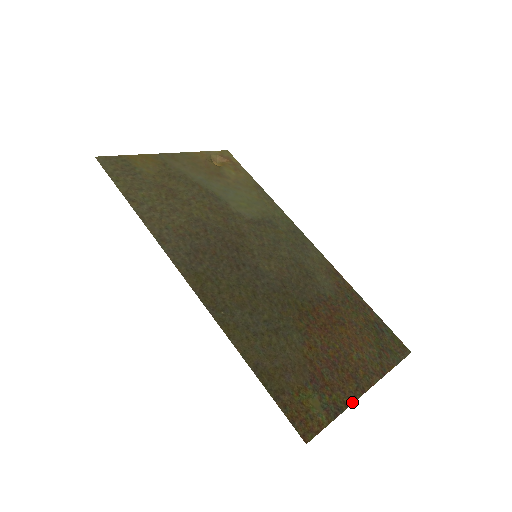
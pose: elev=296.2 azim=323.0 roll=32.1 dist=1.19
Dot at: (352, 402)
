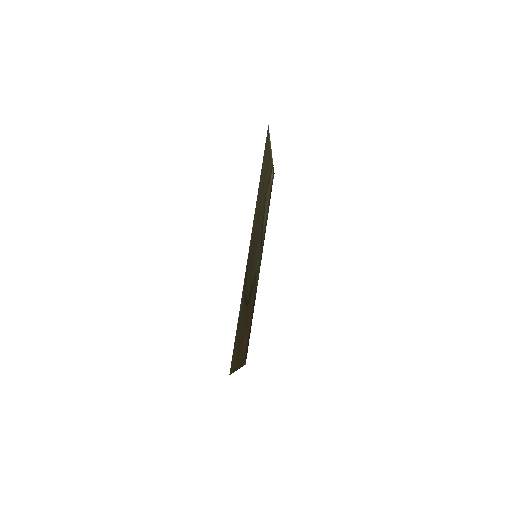
Dot at: occluded
